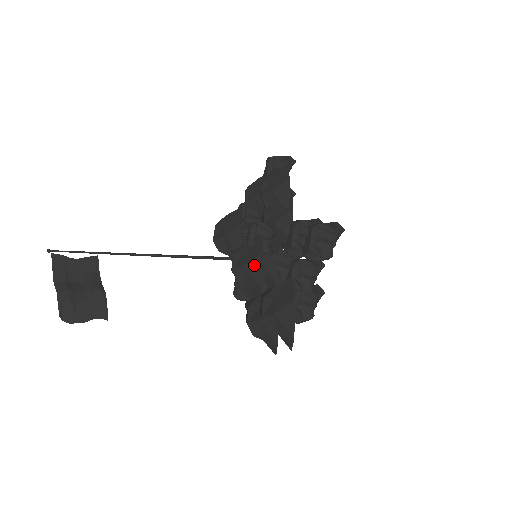
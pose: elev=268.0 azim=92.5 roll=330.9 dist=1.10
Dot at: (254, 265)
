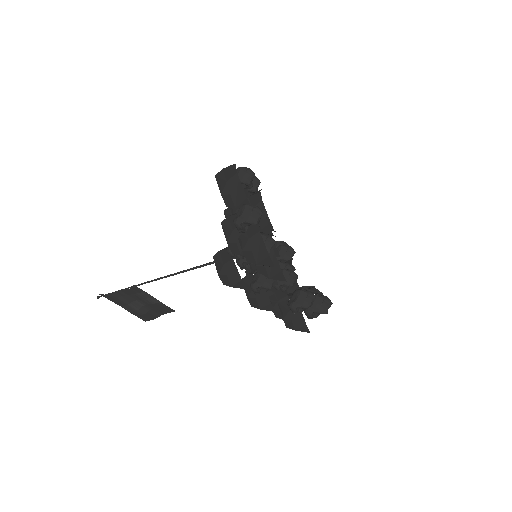
Dot at: (268, 310)
